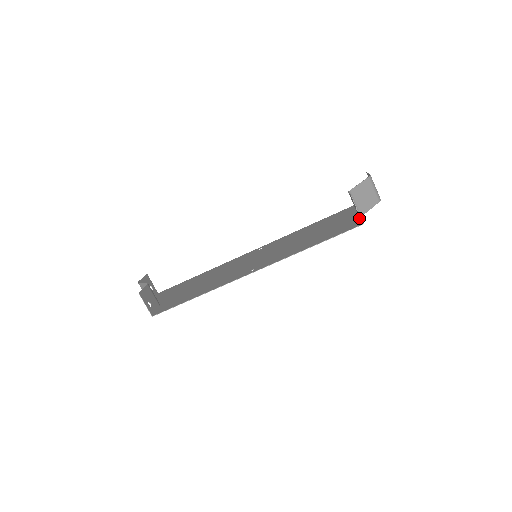
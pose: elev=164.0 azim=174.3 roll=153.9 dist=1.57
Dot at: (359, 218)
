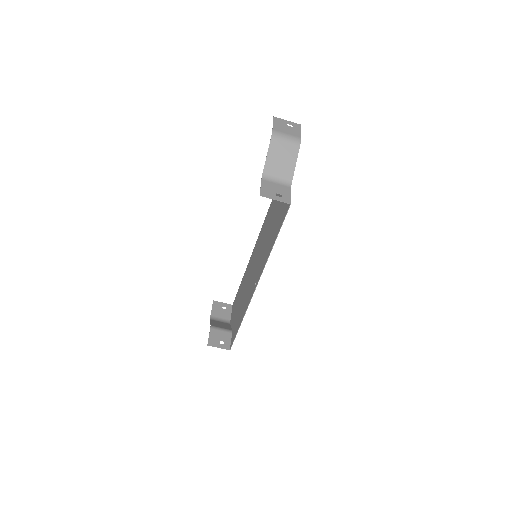
Dot at: (290, 188)
